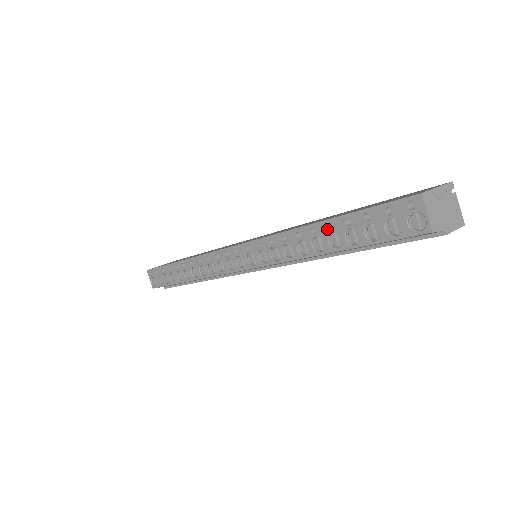
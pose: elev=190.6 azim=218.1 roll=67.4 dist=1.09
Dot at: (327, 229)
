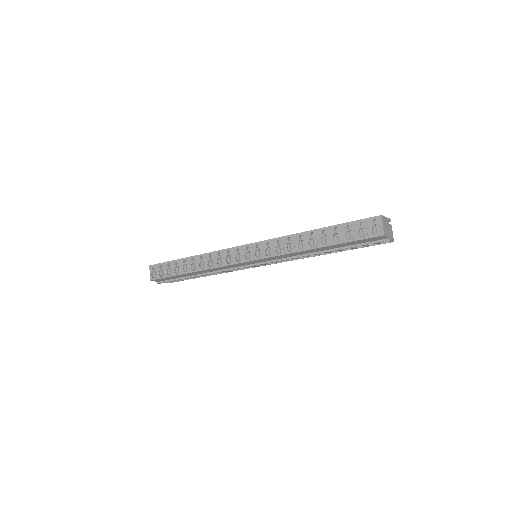
Dot at: (321, 233)
